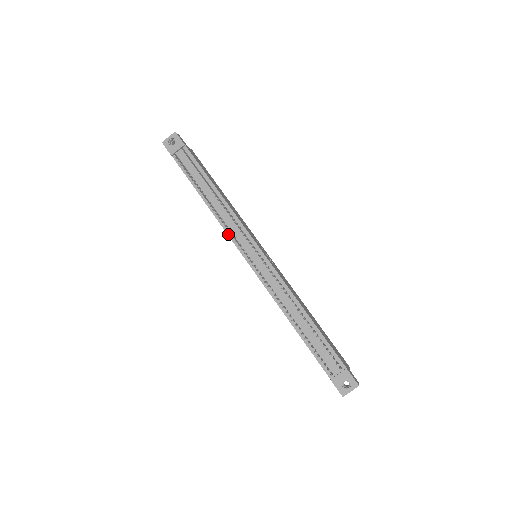
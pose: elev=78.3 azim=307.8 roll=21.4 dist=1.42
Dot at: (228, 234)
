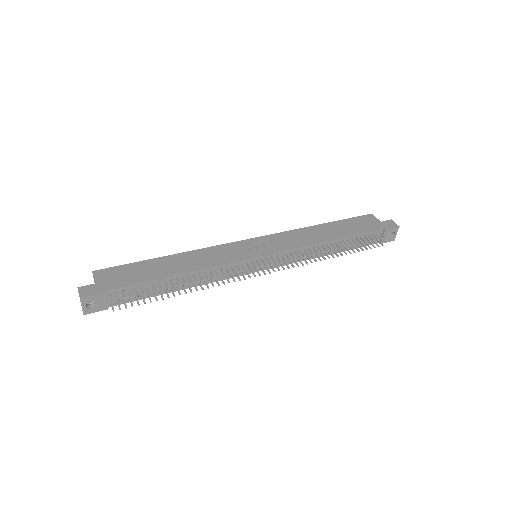
Dot at: occluded
